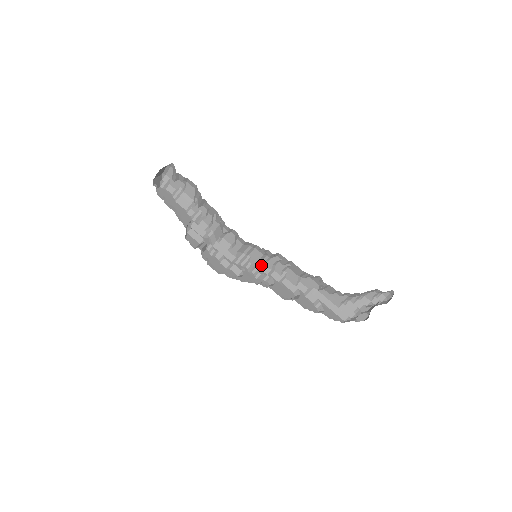
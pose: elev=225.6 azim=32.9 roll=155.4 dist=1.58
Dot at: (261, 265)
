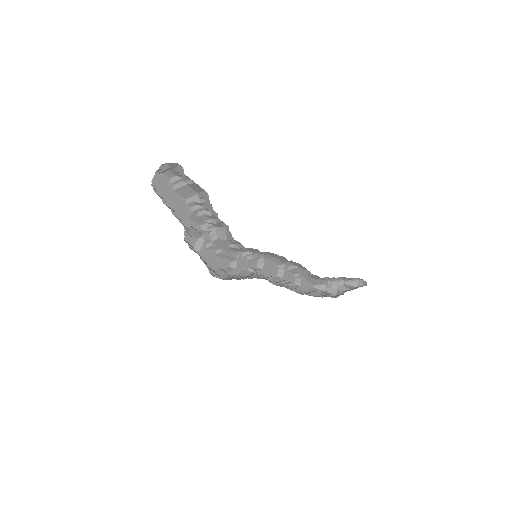
Dot at: (257, 253)
